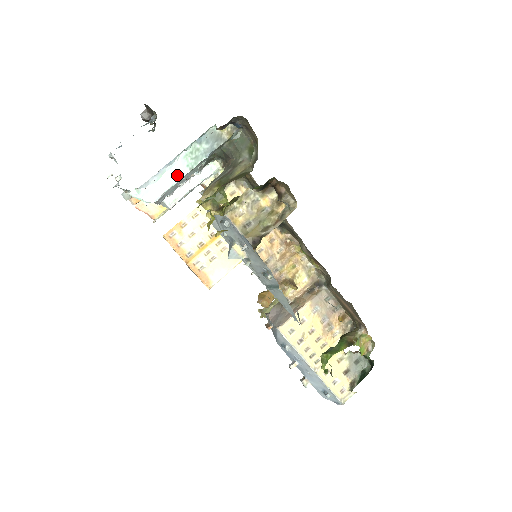
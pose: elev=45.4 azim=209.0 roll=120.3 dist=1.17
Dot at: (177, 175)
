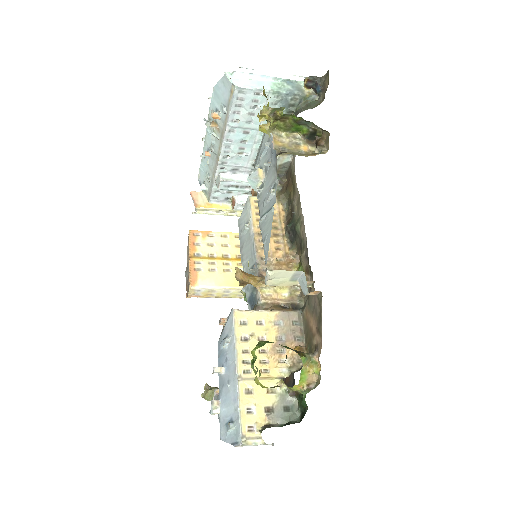
Dot at: (261, 86)
